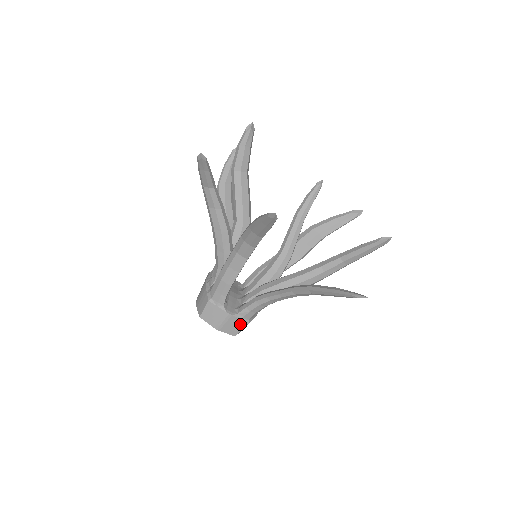
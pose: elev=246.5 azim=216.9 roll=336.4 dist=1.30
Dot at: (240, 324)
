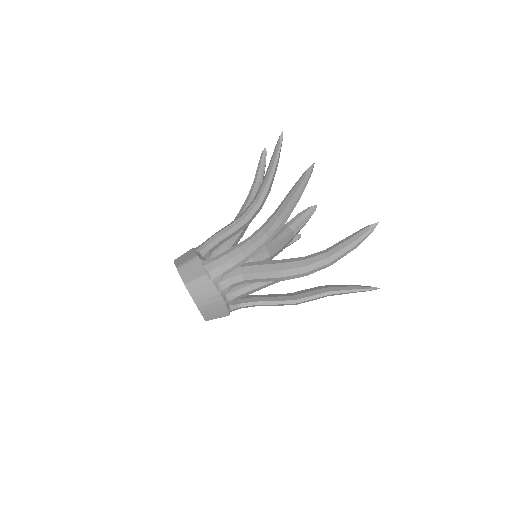
Dot at: (198, 272)
